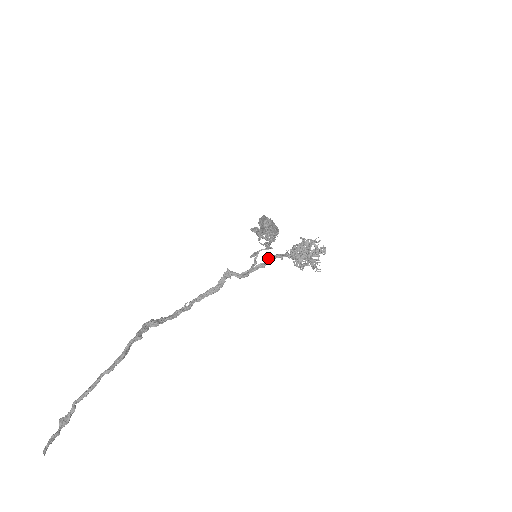
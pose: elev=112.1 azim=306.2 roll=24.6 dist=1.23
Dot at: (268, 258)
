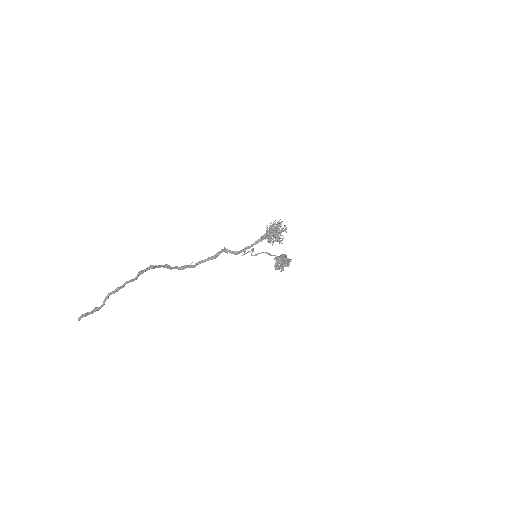
Dot at: (254, 243)
